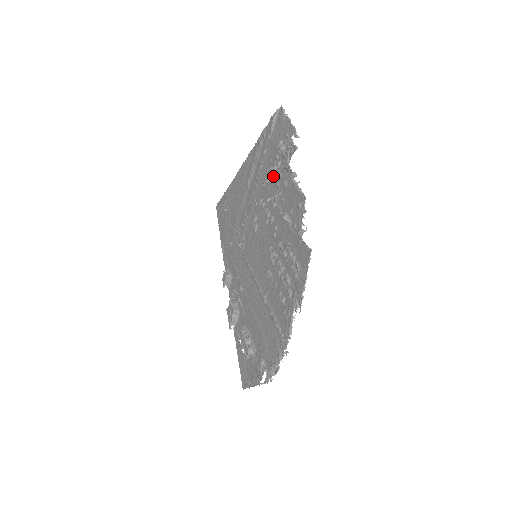
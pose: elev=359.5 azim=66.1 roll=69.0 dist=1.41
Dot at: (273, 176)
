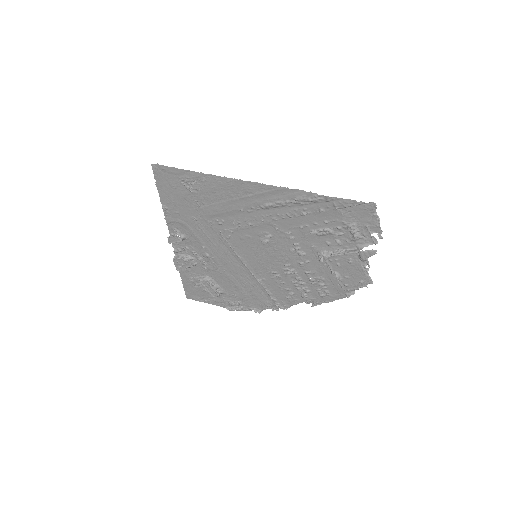
Dot at: (325, 235)
